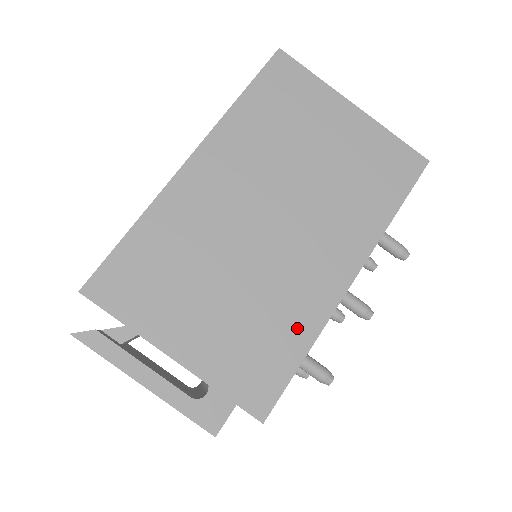
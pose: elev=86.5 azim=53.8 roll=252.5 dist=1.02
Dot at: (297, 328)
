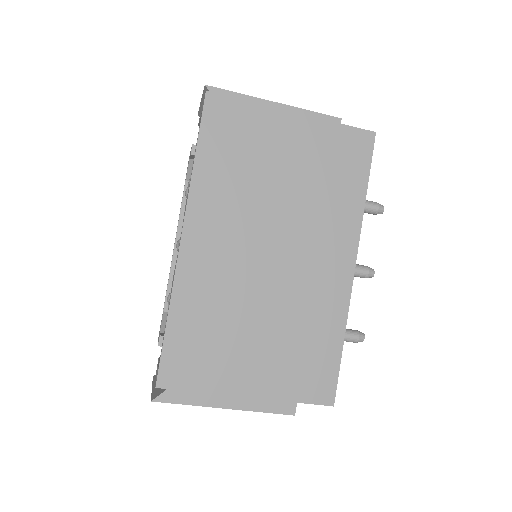
Dot at: (328, 327)
